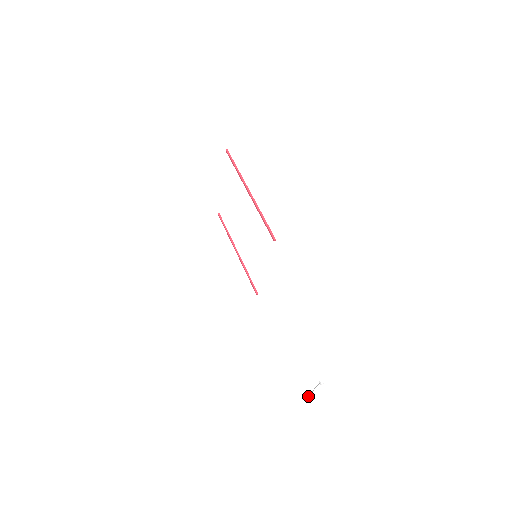
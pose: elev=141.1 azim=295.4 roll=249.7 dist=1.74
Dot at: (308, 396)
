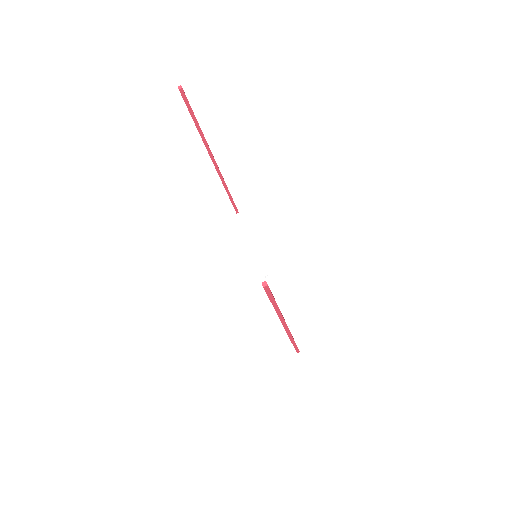
Dot at: (268, 282)
